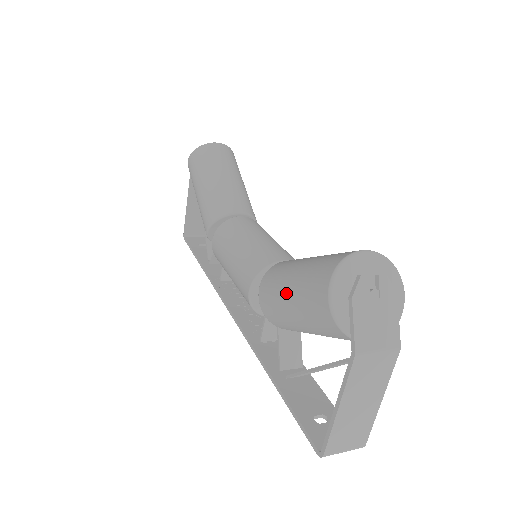
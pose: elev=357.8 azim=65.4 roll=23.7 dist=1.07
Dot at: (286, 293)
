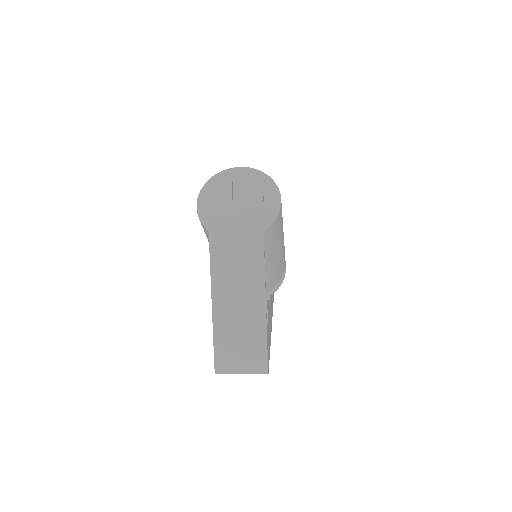
Dot at: occluded
